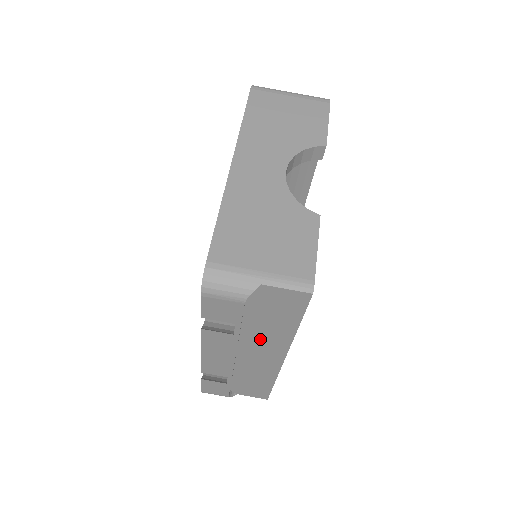
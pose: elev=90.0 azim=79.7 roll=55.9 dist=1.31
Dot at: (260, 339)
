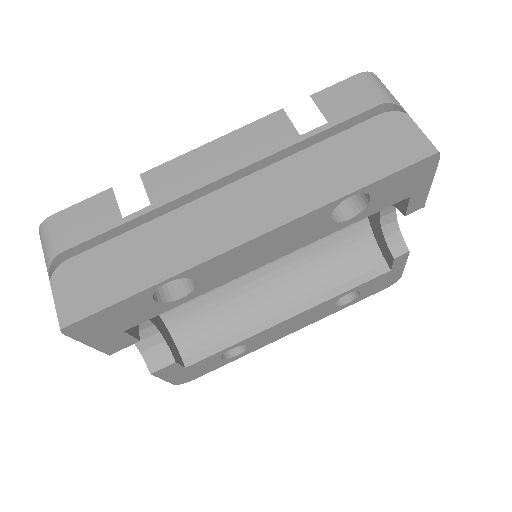
Dot at: (288, 182)
